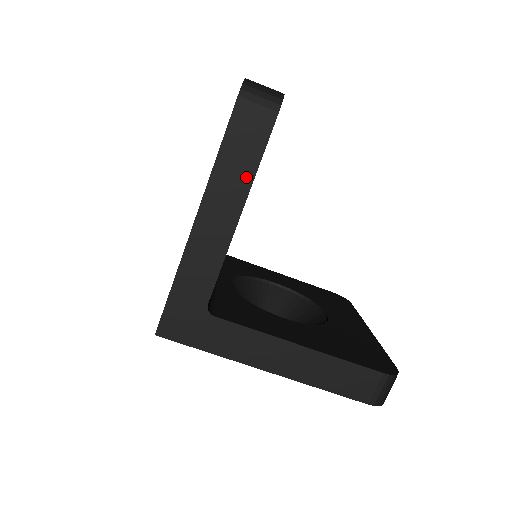
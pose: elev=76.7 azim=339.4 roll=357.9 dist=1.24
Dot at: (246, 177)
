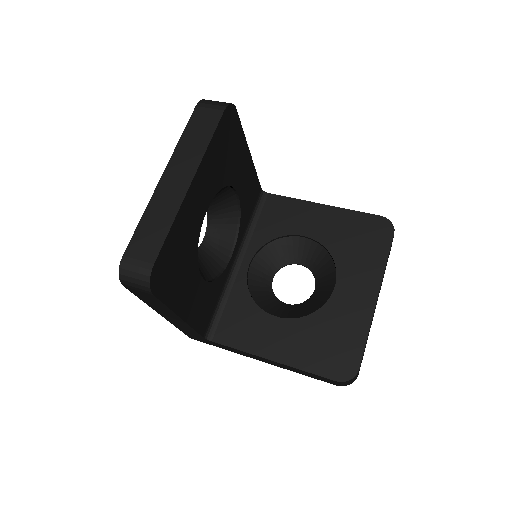
Dot at: (167, 309)
